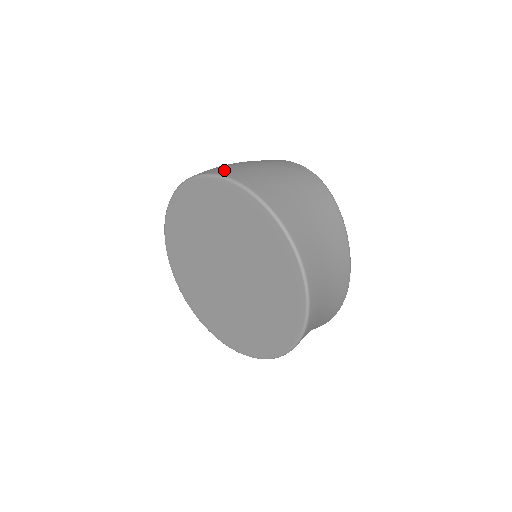
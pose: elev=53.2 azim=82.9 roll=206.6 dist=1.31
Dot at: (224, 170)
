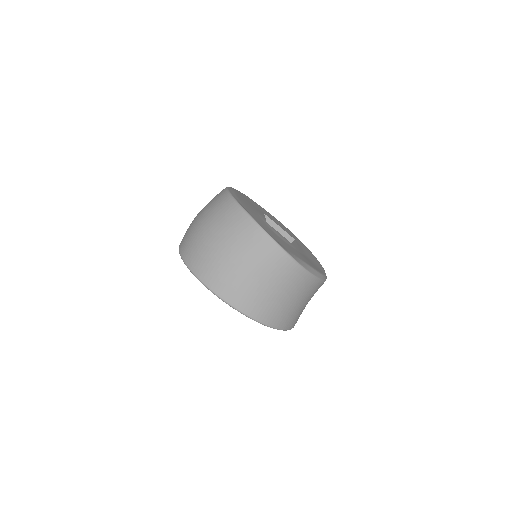
Dot at: (205, 272)
